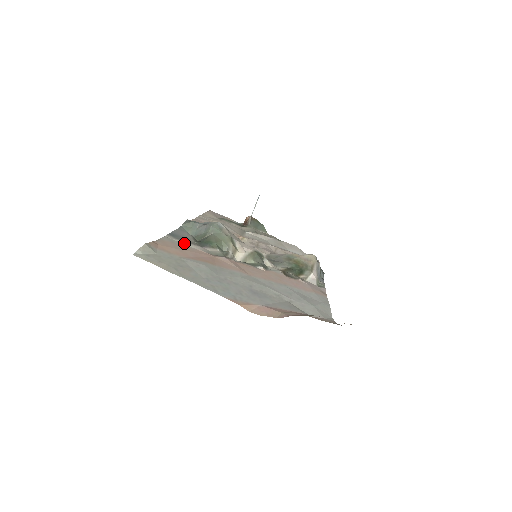
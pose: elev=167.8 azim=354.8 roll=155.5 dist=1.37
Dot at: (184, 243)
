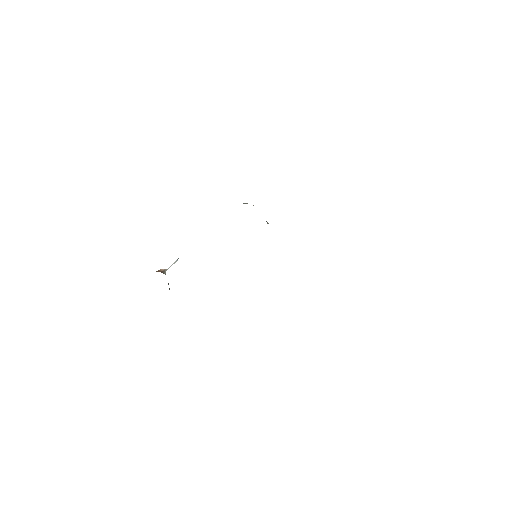
Dot at: occluded
